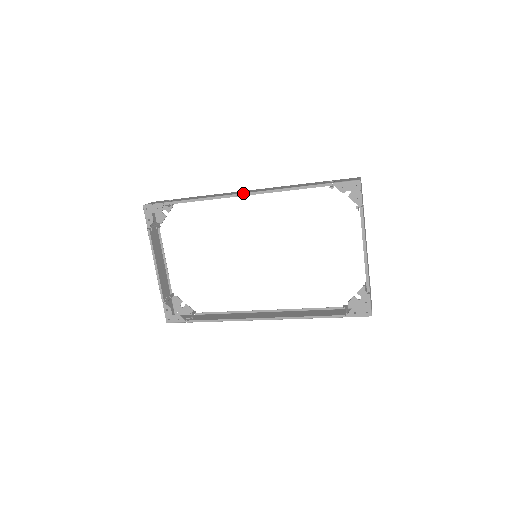
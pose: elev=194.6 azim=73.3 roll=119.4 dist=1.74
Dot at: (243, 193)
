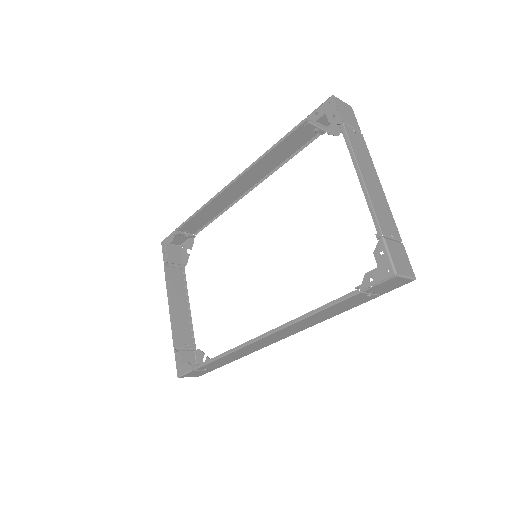
Dot at: (230, 182)
